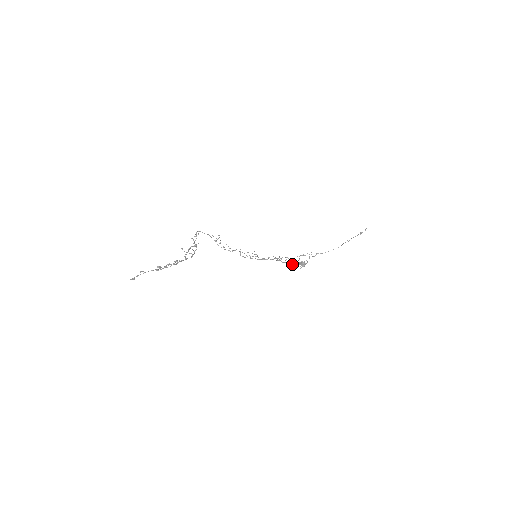
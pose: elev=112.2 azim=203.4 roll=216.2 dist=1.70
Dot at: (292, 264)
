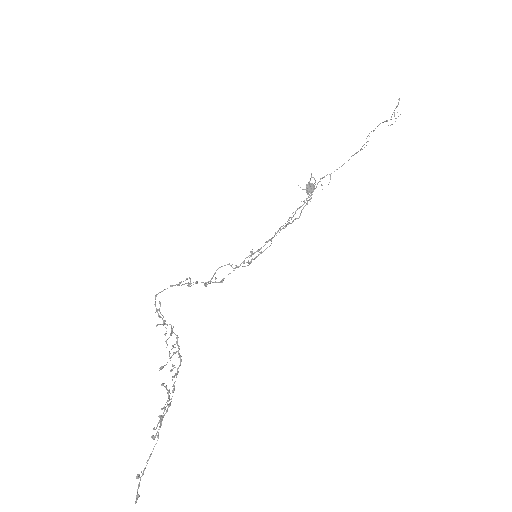
Dot at: occluded
